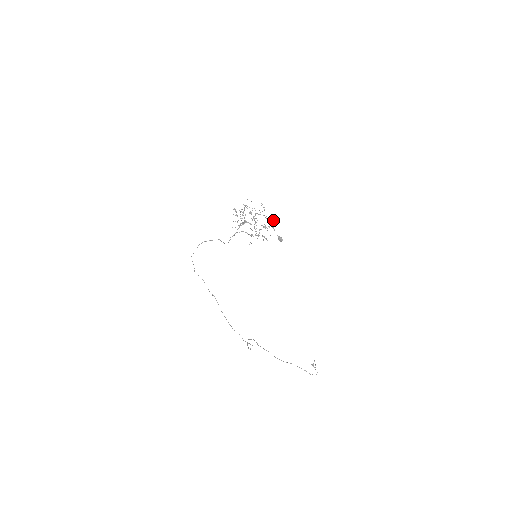
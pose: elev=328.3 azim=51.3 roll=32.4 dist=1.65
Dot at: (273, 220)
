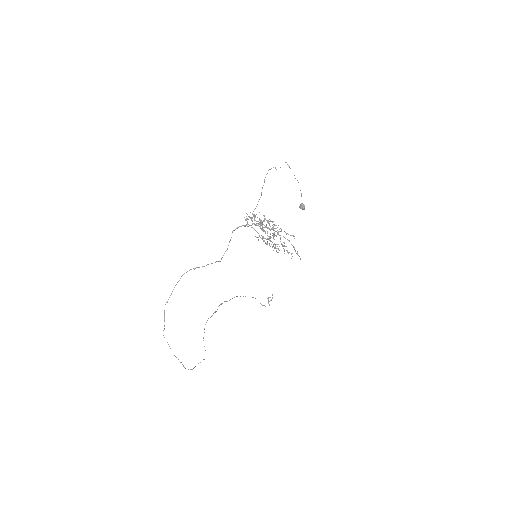
Dot at: (296, 253)
